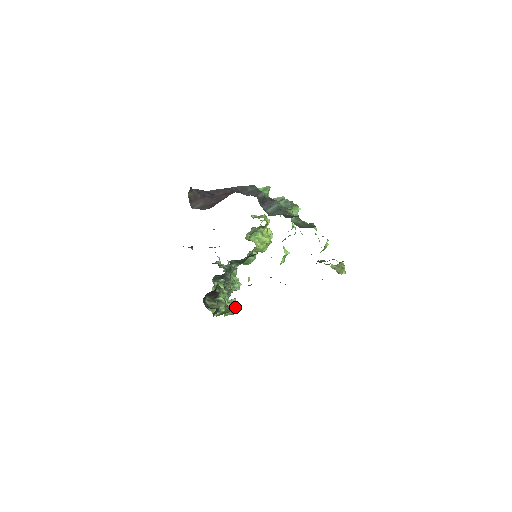
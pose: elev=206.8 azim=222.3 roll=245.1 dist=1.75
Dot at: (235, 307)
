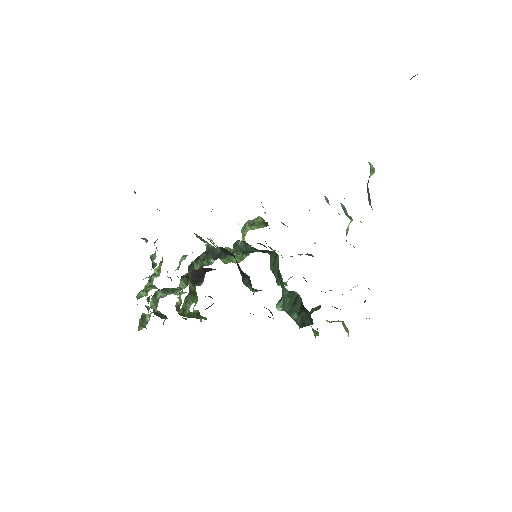
Dot at: occluded
